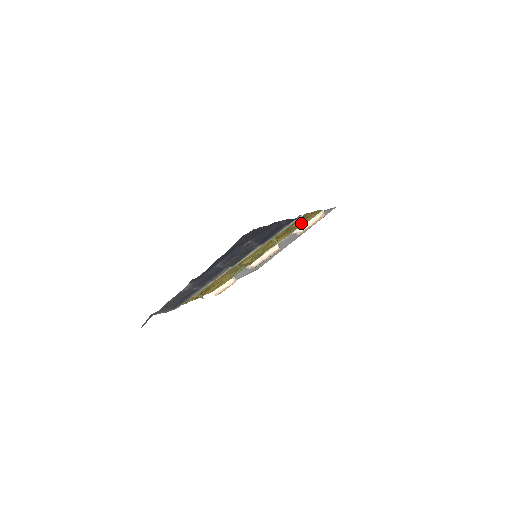
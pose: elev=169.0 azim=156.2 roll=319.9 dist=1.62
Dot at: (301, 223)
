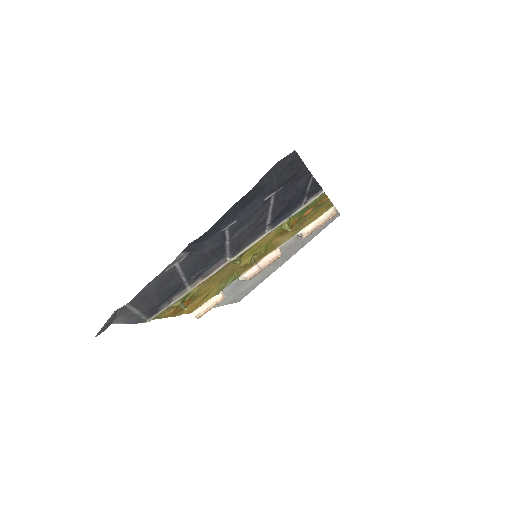
Dot at: (310, 218)
